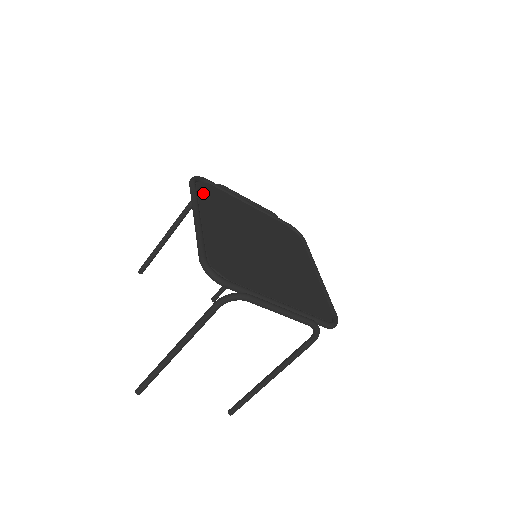
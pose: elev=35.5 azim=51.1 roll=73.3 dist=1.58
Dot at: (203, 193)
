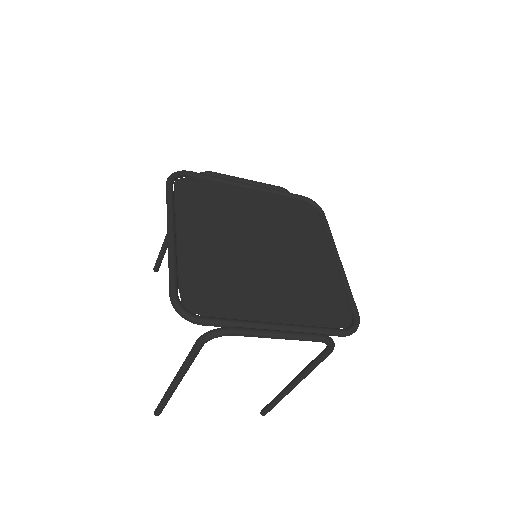
Dot at: (183, 194)
